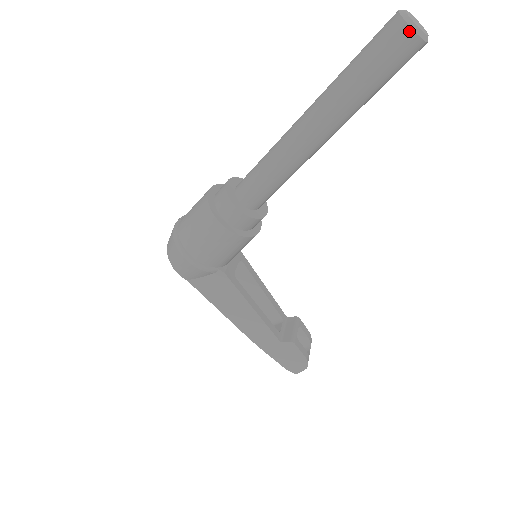
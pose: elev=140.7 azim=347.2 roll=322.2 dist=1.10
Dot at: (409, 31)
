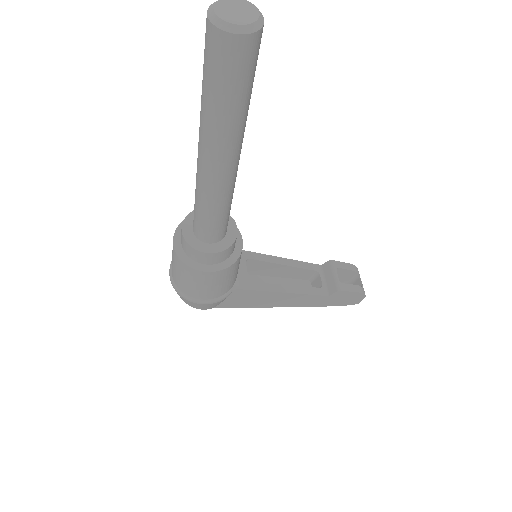
Dot at: (234, 38)
